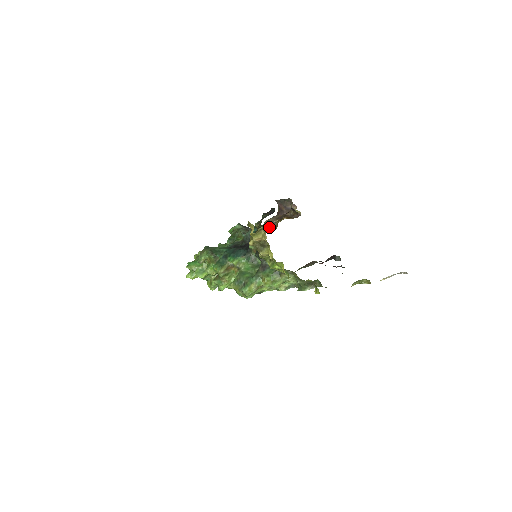
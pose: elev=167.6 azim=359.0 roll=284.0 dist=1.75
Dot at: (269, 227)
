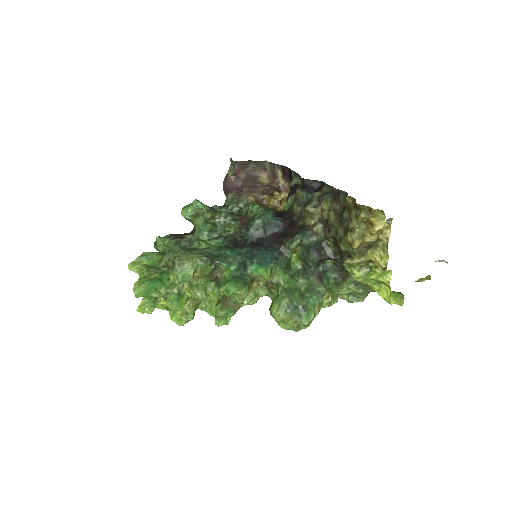
Dot at: (272, 208)
